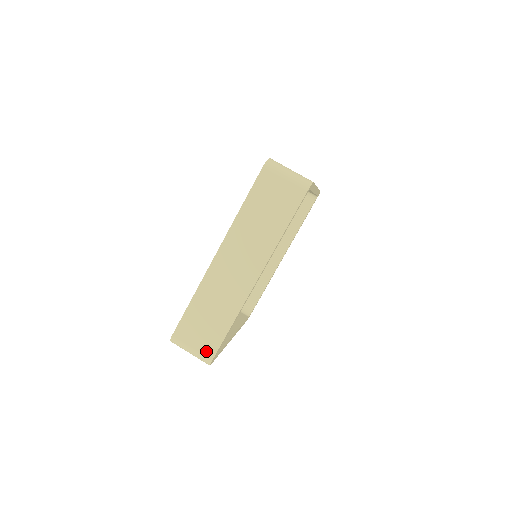
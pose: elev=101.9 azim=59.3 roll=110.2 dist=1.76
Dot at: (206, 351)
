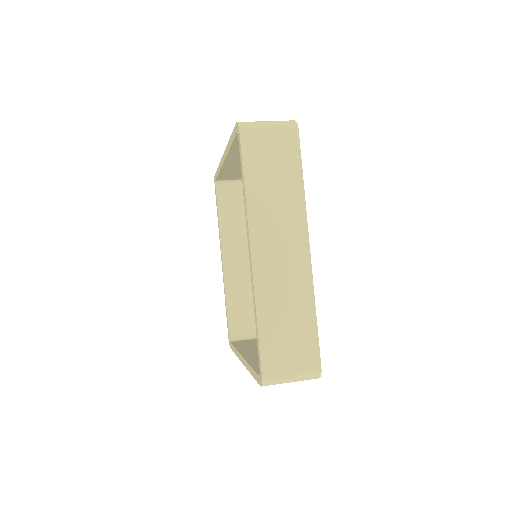
Dot at: occluded
